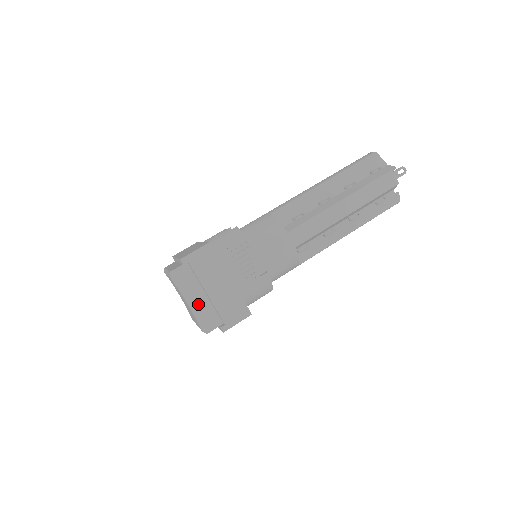
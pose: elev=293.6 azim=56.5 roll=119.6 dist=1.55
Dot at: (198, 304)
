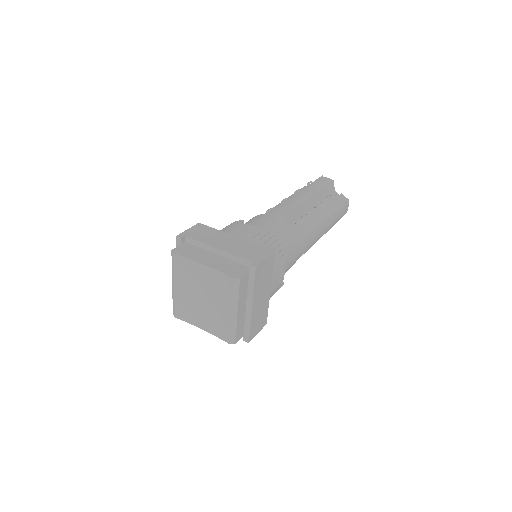
Dot at: (215, 262)
